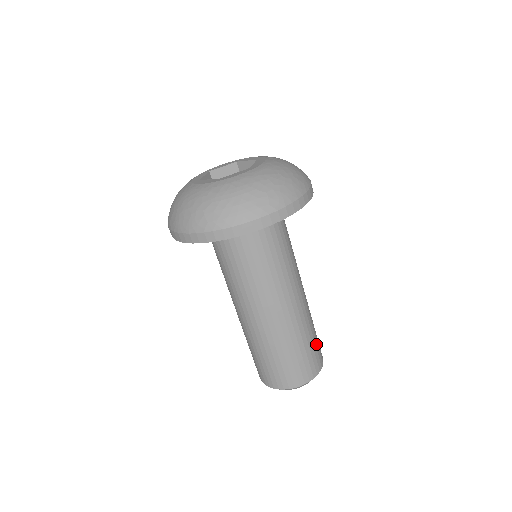
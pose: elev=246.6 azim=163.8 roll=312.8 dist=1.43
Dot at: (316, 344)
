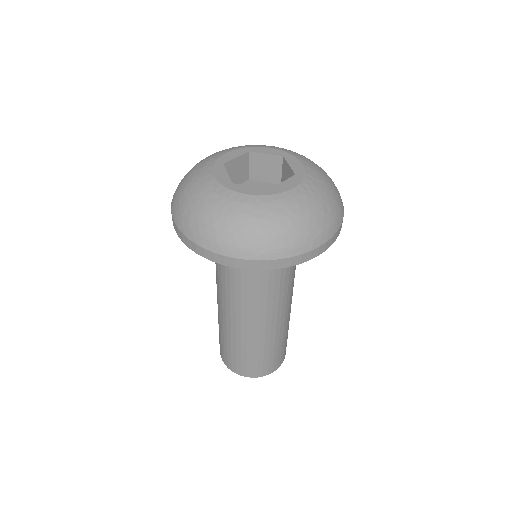
Dot at: (276, 354)
